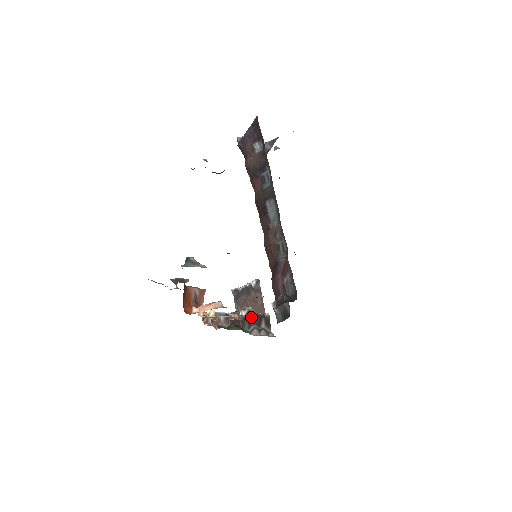
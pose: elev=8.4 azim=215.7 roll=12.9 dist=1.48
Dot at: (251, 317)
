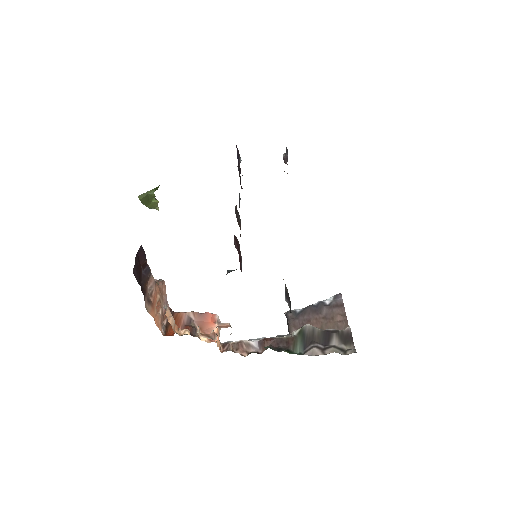
Dot at: (309, 335)
